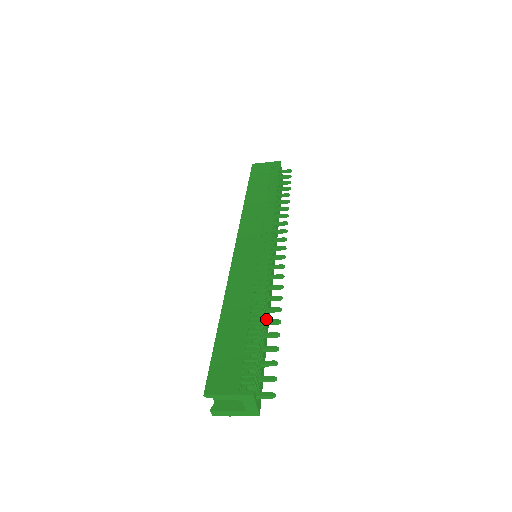
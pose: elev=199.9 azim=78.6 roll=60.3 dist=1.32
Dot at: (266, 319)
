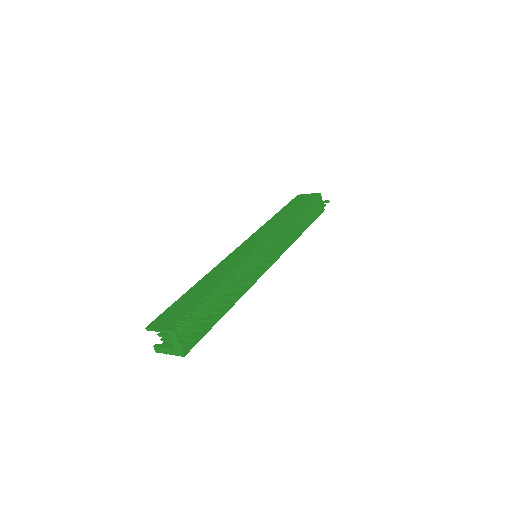
Dot at: occluded
